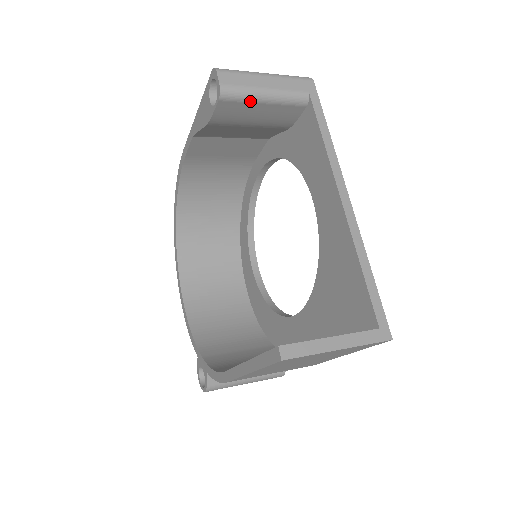
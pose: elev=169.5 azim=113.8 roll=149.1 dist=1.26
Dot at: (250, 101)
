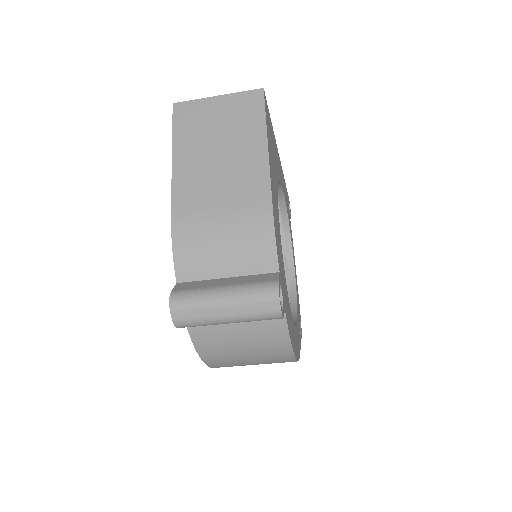
Dot at: occluded
